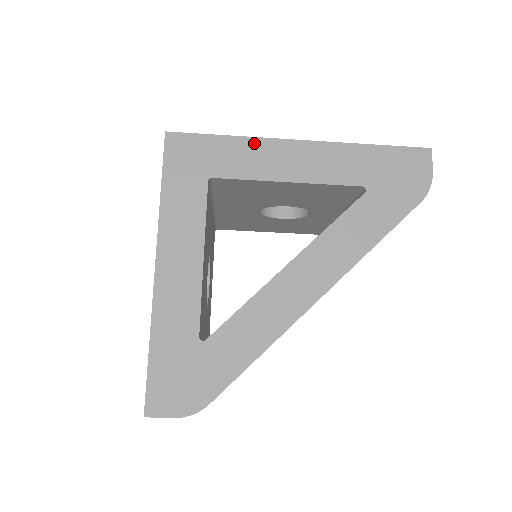
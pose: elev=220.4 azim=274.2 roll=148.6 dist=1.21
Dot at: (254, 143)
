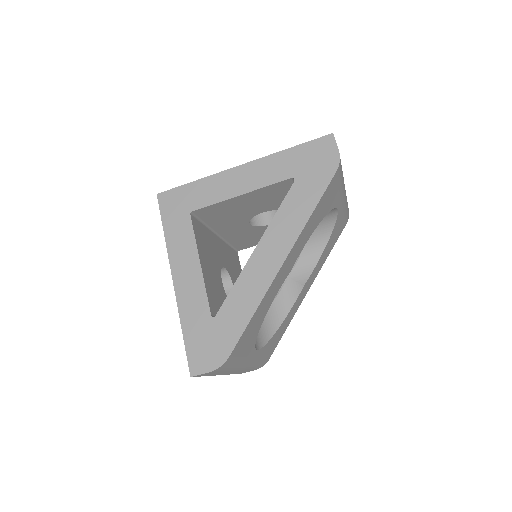
Dot at: (212, 179)
